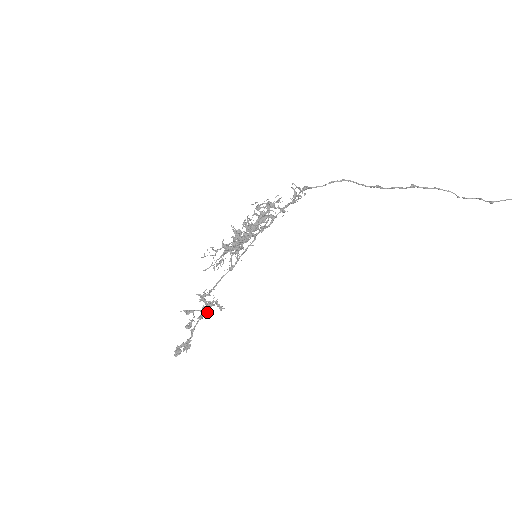
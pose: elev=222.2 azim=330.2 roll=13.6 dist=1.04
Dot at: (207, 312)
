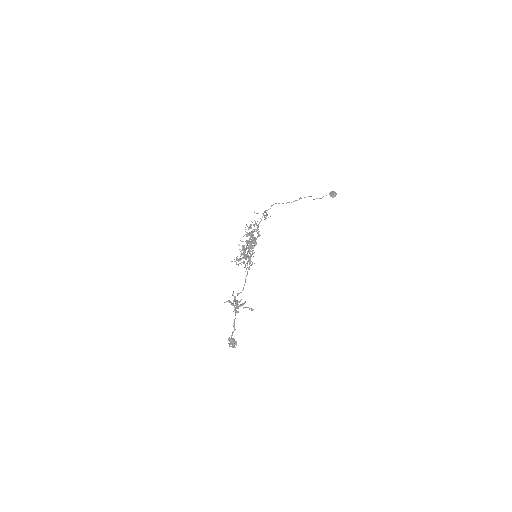
Dot at: occluded
